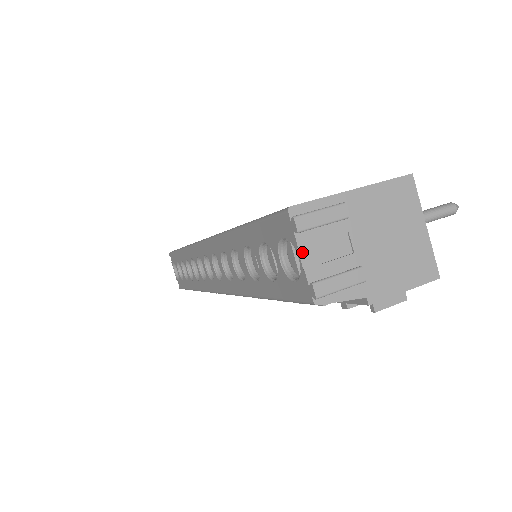
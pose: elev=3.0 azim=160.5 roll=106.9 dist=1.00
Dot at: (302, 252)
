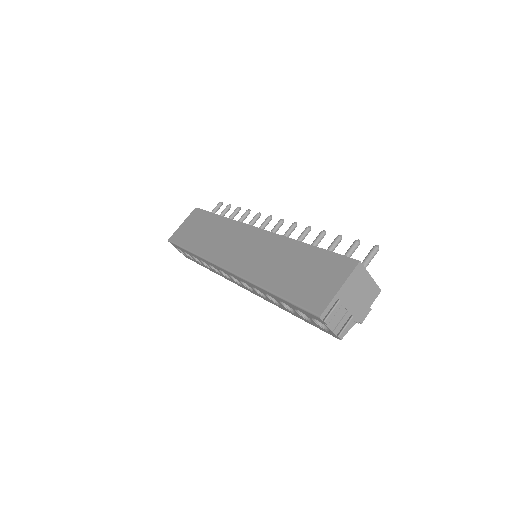
Dot at: (330, 327)
